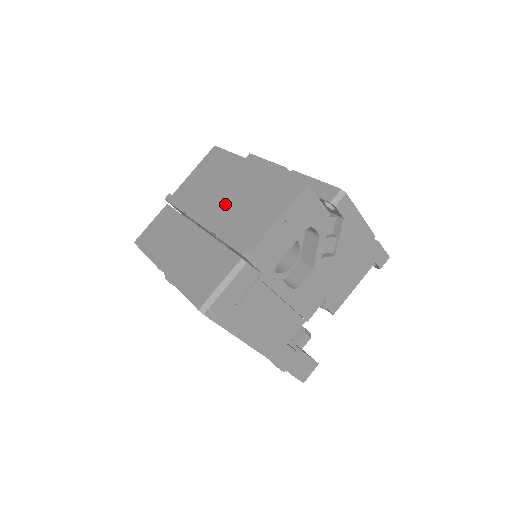
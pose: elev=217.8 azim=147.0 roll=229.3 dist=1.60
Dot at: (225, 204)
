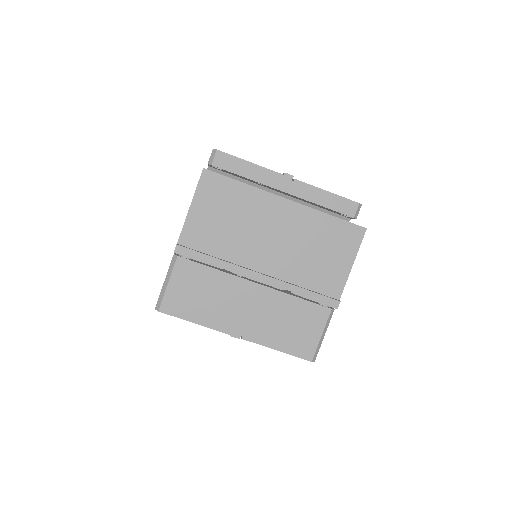
Dot at: (277, 254)
